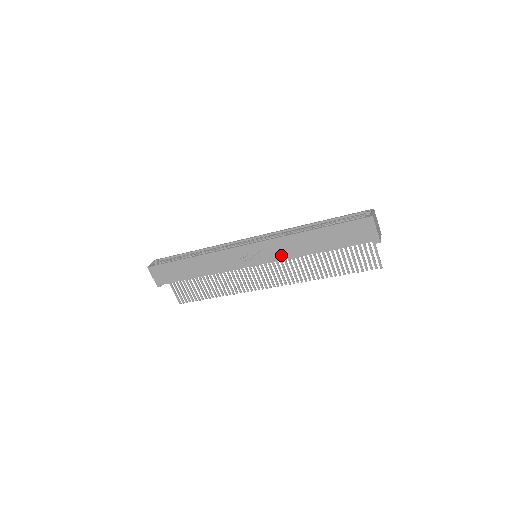
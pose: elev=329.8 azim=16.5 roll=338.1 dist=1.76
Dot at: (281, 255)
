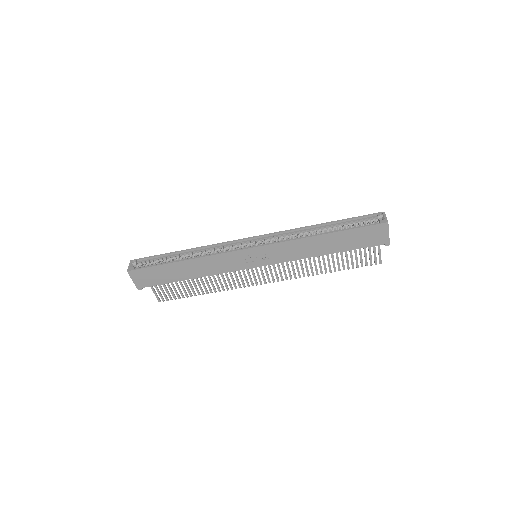
Dot at: (287, 257)
